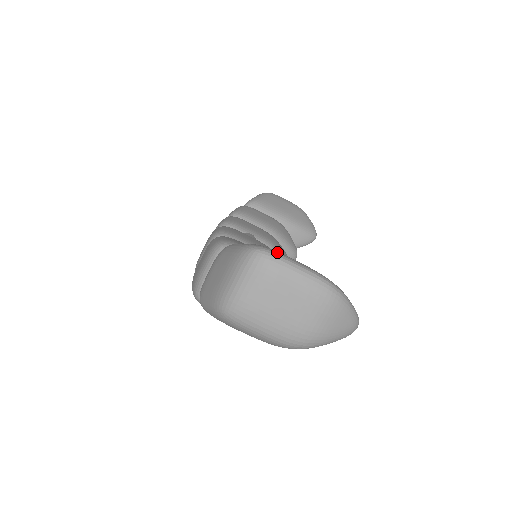
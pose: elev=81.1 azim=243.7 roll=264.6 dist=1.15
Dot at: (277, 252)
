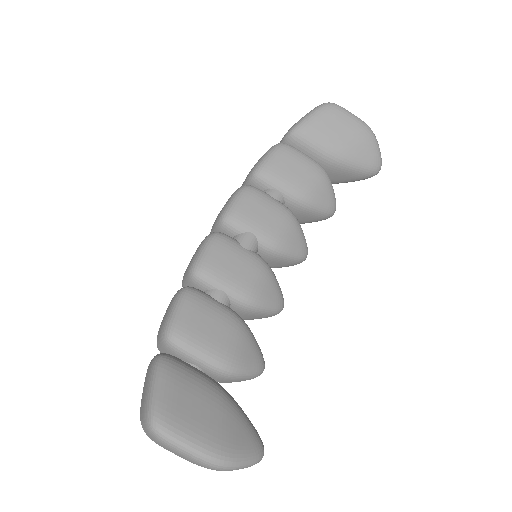
Dot at: (170, 431)
